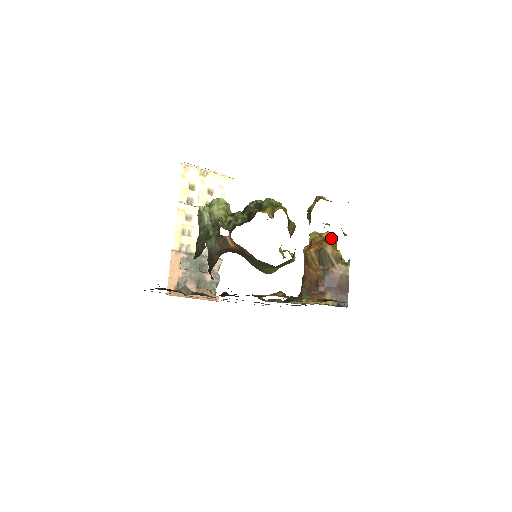
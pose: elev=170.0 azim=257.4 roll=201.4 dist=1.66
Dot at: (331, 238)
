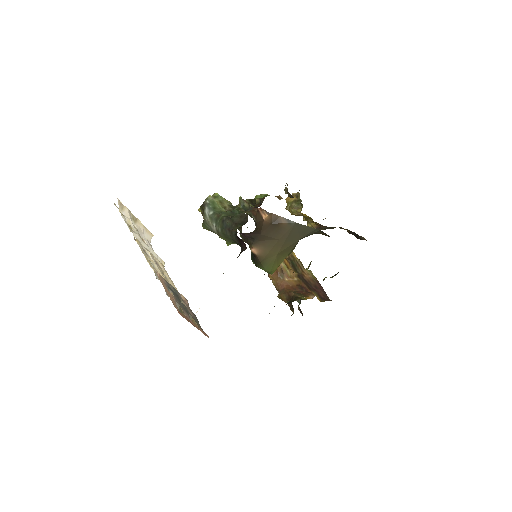
Dot at: occluded
